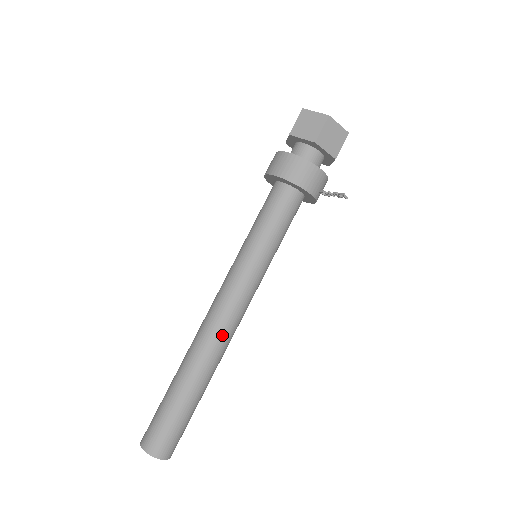
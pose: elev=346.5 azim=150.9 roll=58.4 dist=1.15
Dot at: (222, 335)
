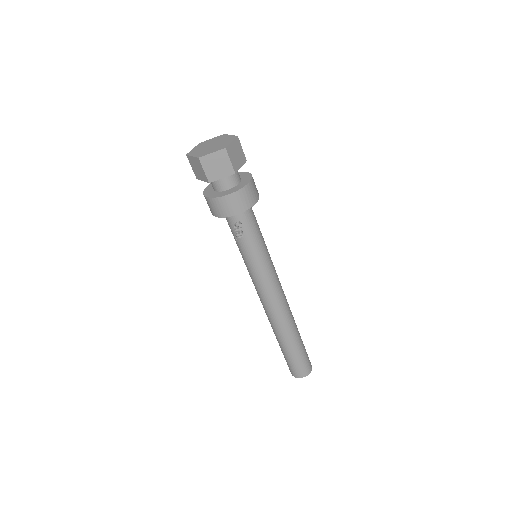
Dot at: (275, 313)
